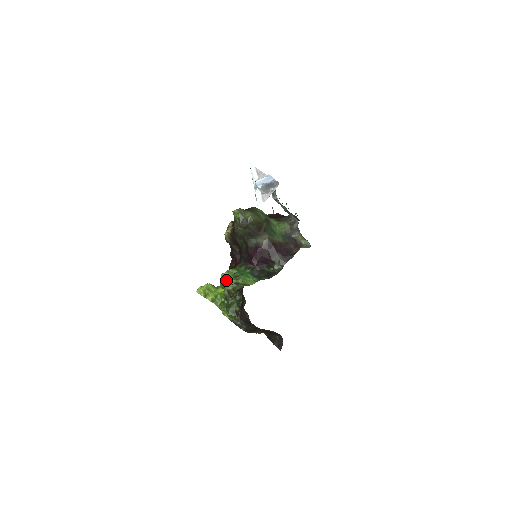
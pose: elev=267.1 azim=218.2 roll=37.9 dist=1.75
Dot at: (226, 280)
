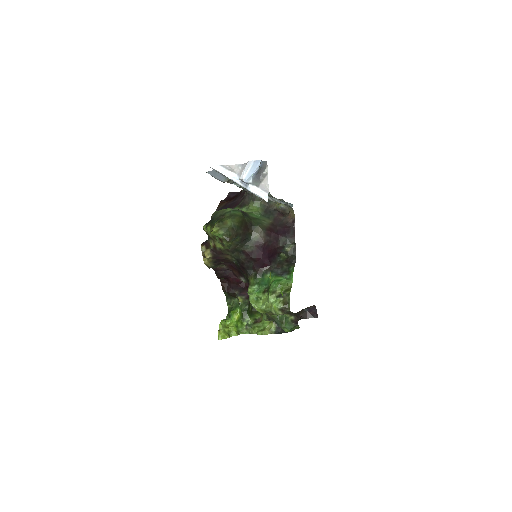
Dot at: (259, 302)
